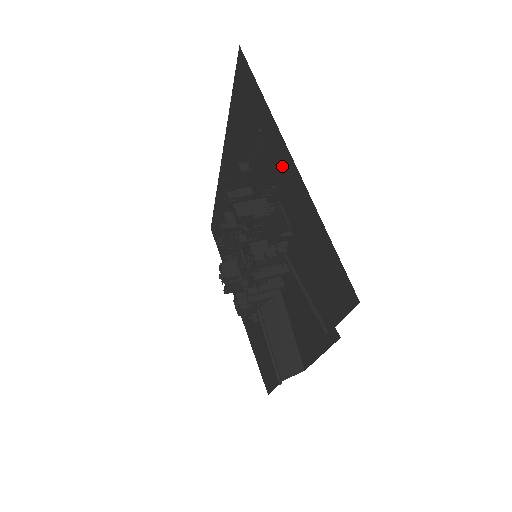
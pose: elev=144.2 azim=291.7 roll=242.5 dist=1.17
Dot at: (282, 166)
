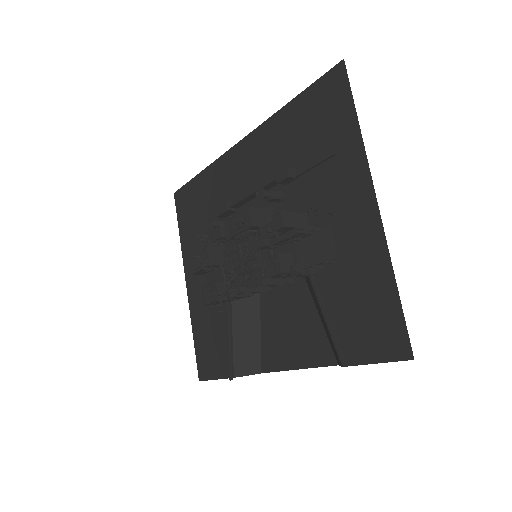
Dot at: (355, 200)
